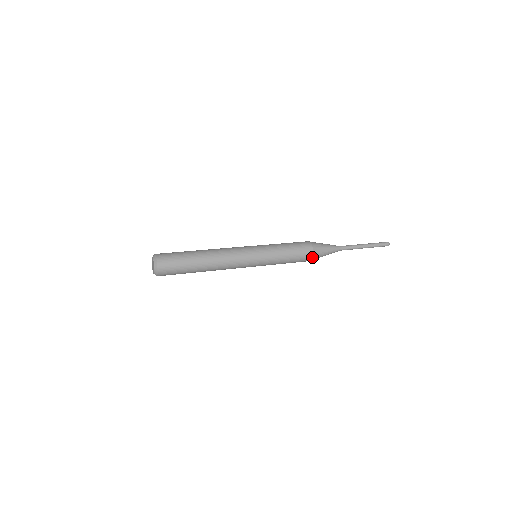
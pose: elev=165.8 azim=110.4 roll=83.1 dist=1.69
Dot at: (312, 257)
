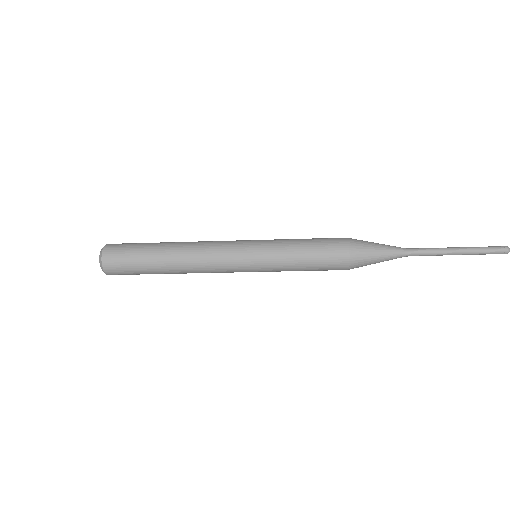
Dot at: (348, 263)
